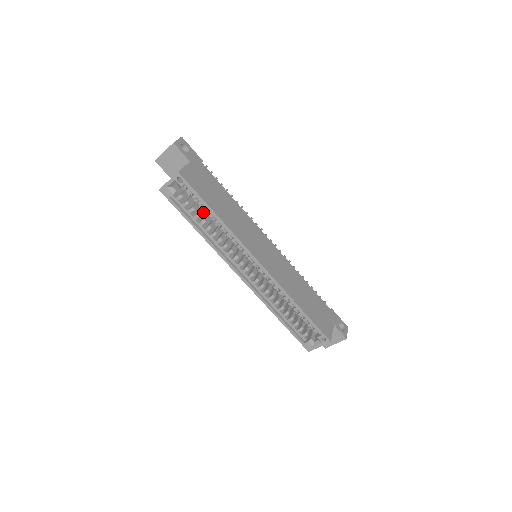
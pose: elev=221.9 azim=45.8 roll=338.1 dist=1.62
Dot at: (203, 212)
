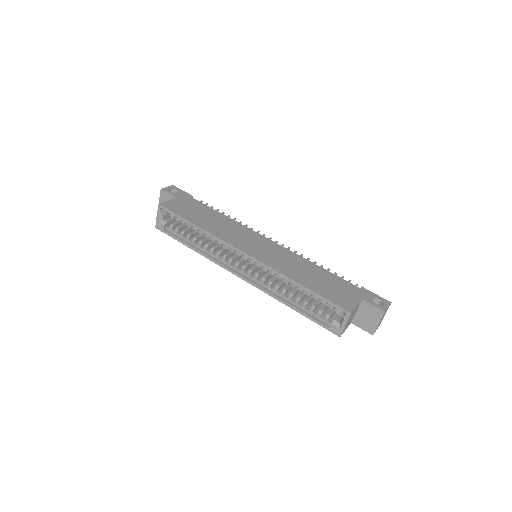
Dot at: occluded
